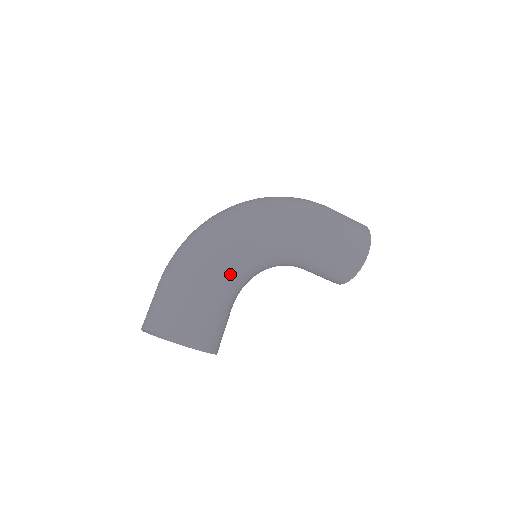
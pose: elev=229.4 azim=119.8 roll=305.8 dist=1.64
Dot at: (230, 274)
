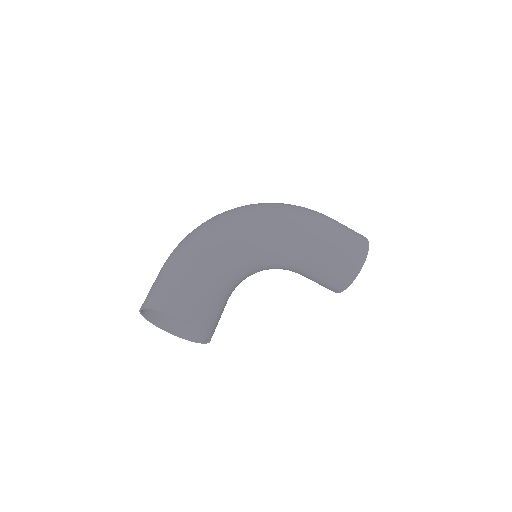
Dot at: (227, 262)
